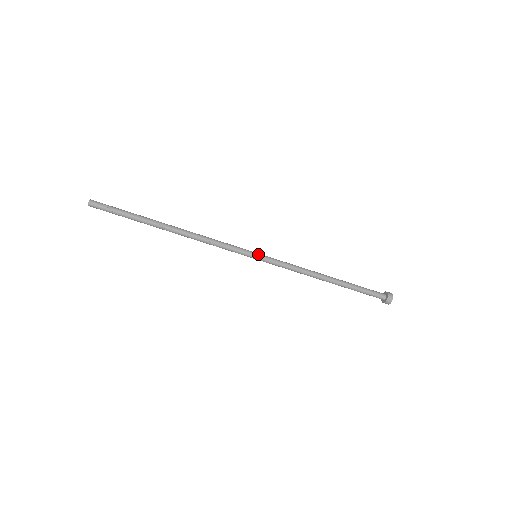
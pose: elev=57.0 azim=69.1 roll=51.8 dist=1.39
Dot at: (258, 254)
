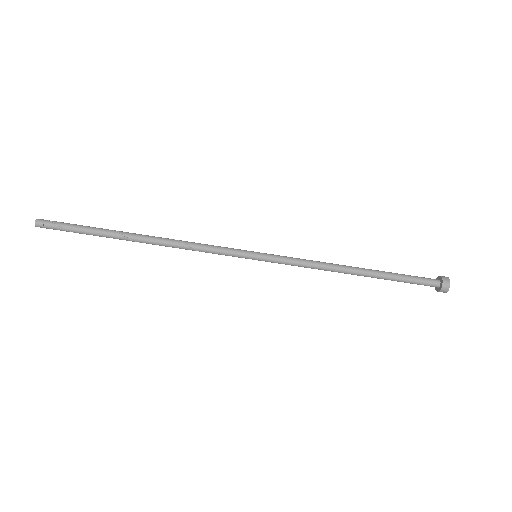
Dot at: (258, 254)
